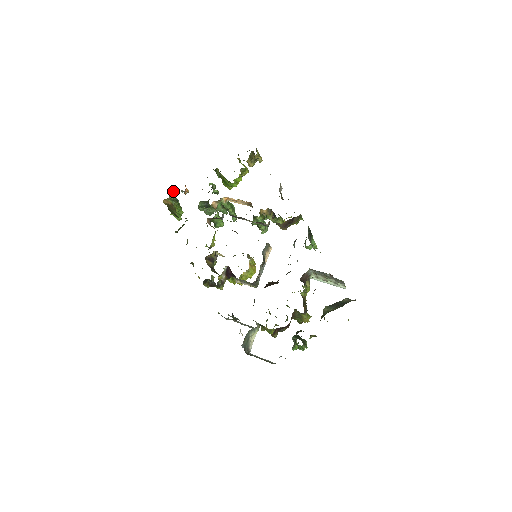
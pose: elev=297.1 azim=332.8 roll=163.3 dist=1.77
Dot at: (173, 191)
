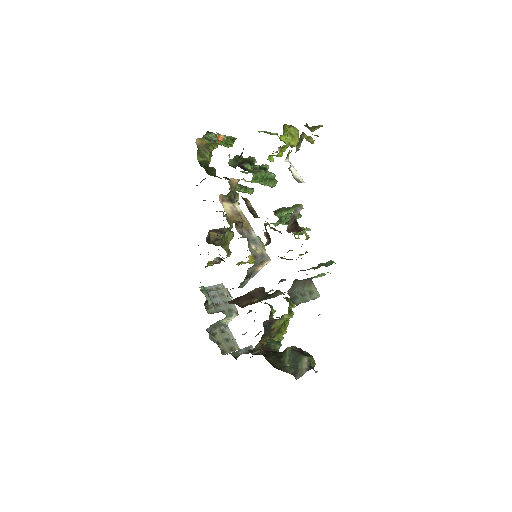
Dot at: (208, 133)
